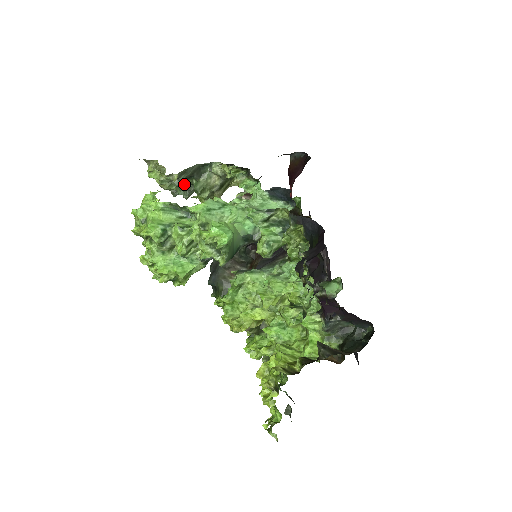
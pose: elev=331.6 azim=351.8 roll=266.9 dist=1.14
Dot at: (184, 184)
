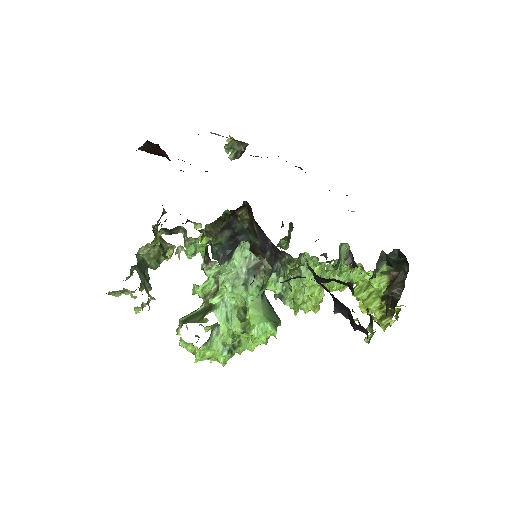
Dot at: (147, 278)
